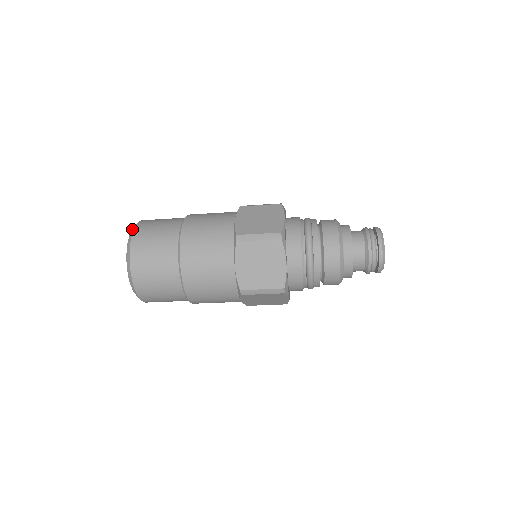
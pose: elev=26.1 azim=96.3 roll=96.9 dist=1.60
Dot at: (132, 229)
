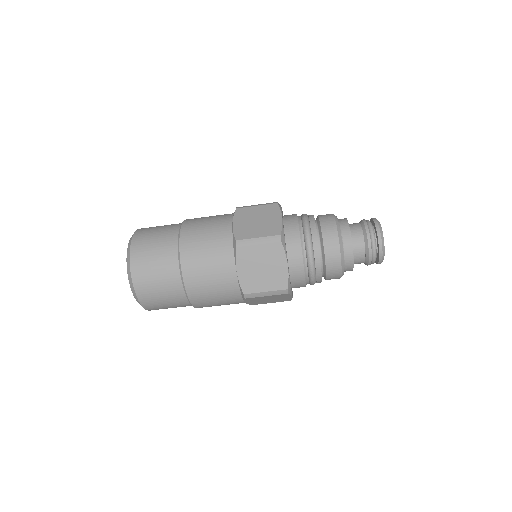
Dot at: occluded
